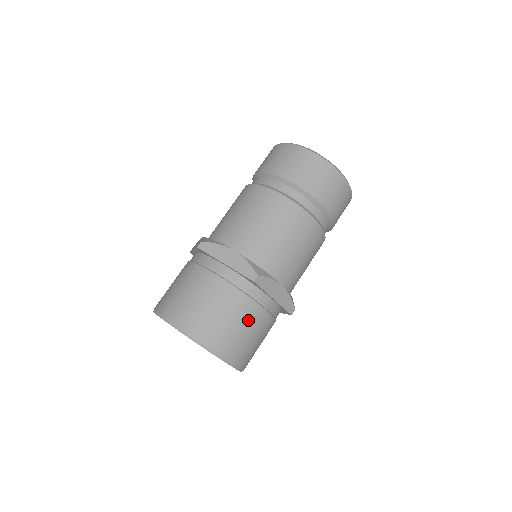
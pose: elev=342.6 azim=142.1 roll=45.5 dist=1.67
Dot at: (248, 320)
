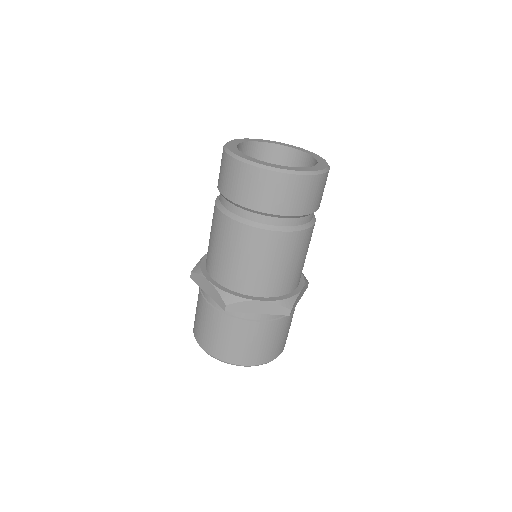
Dot at: (287, 326)
